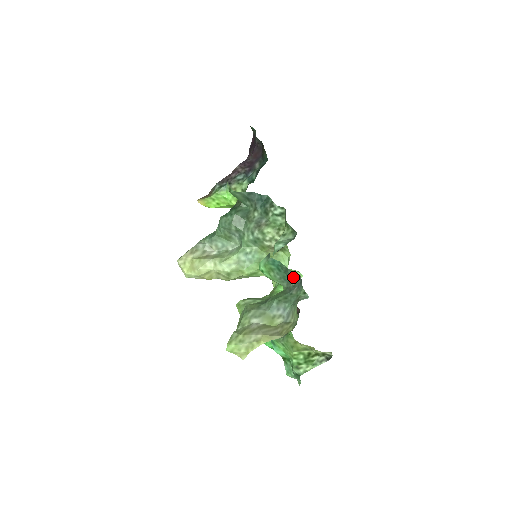
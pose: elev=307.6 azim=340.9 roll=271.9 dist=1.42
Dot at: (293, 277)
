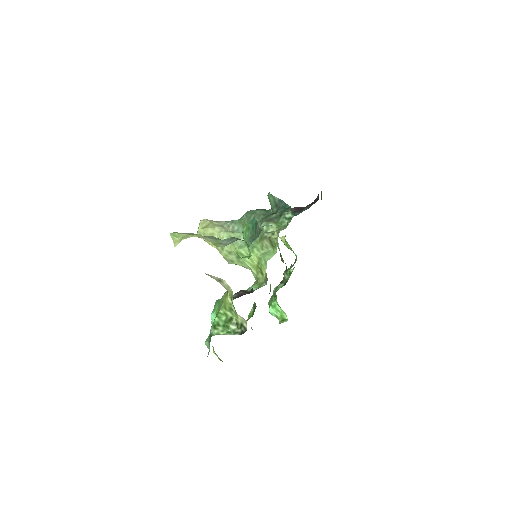
Dot at: (258, 234)
